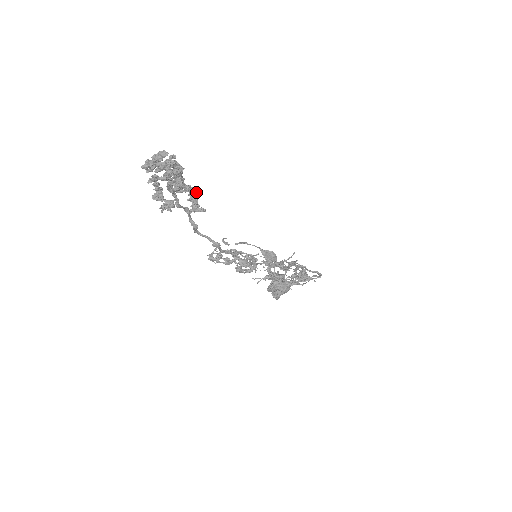
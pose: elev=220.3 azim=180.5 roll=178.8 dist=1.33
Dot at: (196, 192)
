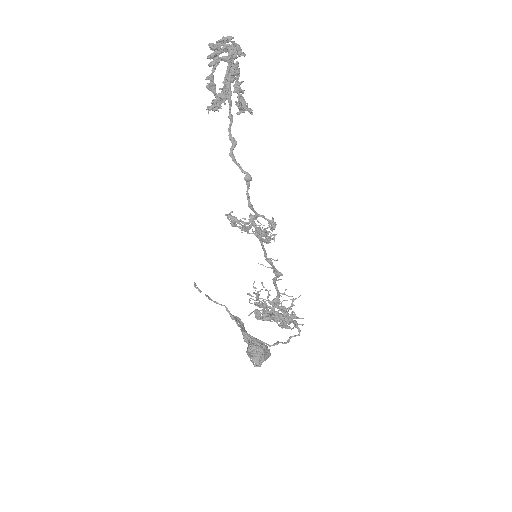
Dot at: (242, 99)
